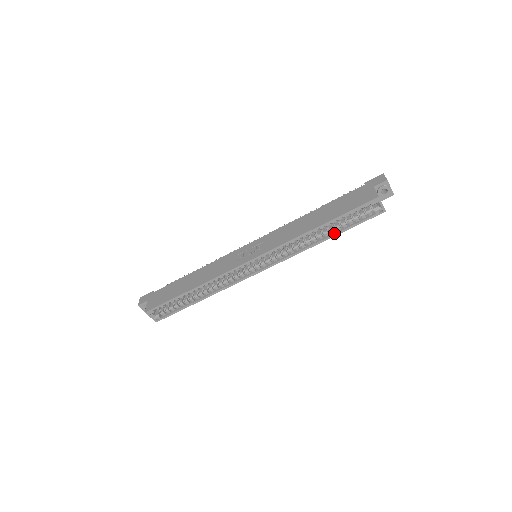
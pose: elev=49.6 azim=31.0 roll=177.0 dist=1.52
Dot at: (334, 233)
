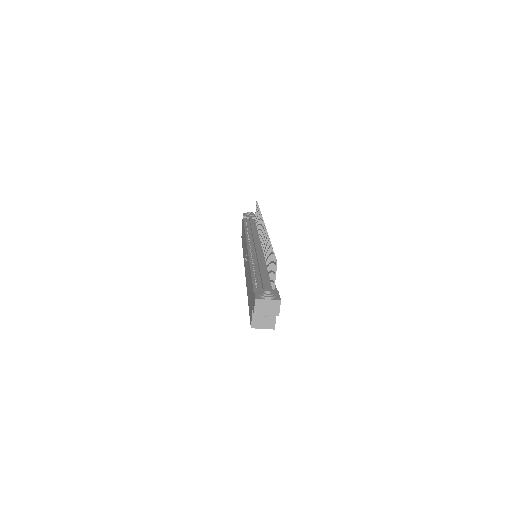
Dot at: occluded
